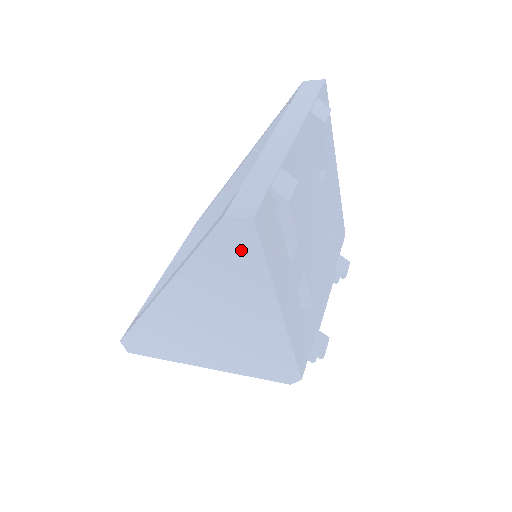
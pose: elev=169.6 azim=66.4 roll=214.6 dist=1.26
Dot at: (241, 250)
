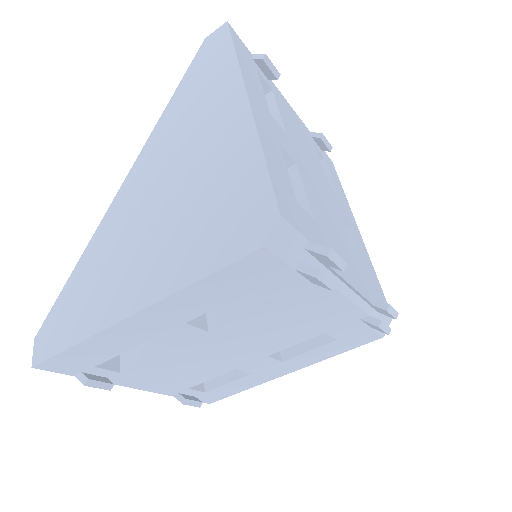
Dot at: (215, 56)
